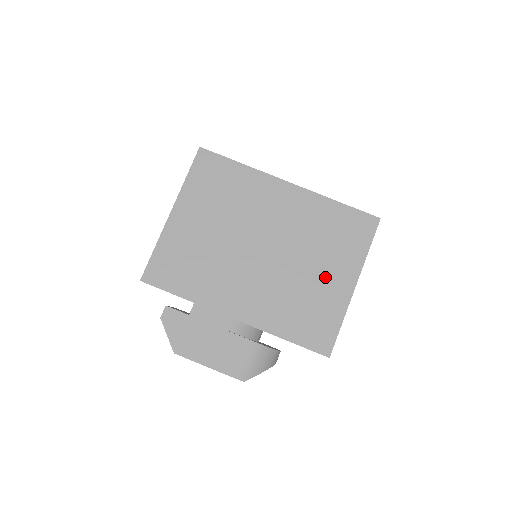
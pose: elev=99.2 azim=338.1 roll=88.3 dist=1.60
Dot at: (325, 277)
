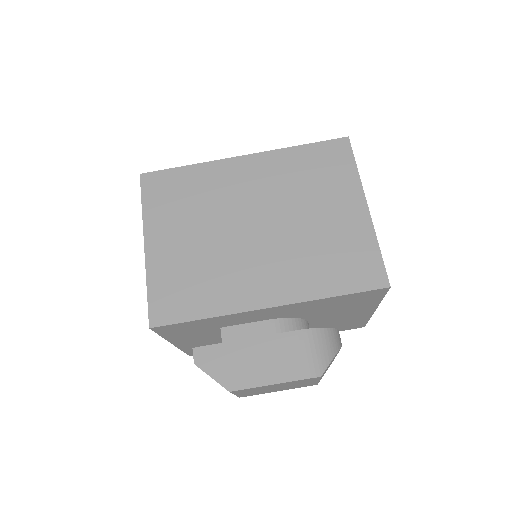
Dot at: (333, 215)
